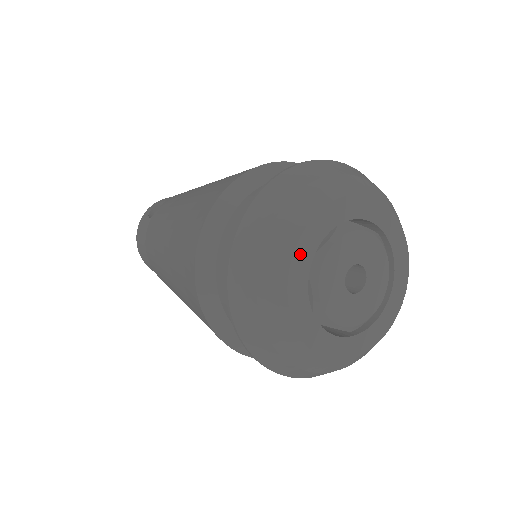
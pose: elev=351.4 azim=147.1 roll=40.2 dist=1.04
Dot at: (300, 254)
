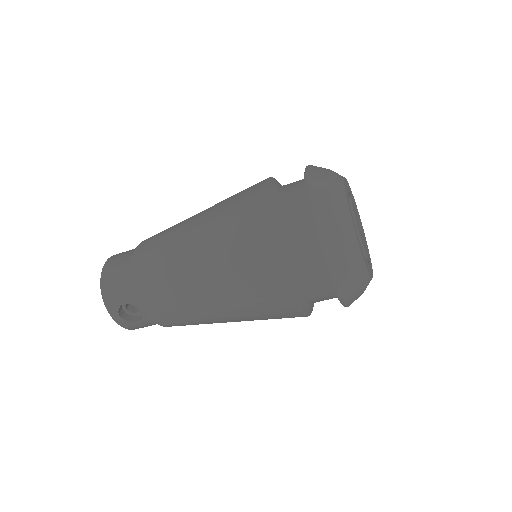
Dot at: occluded
